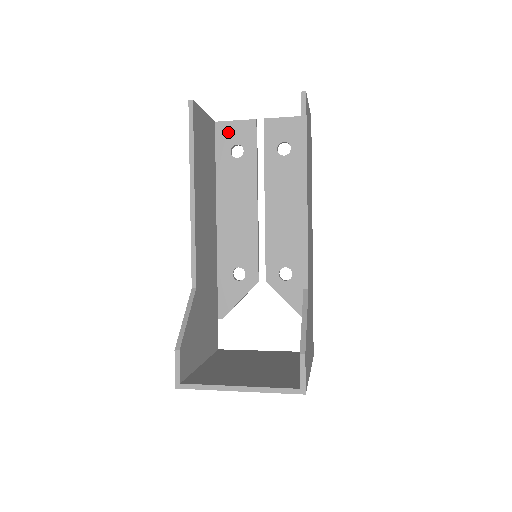
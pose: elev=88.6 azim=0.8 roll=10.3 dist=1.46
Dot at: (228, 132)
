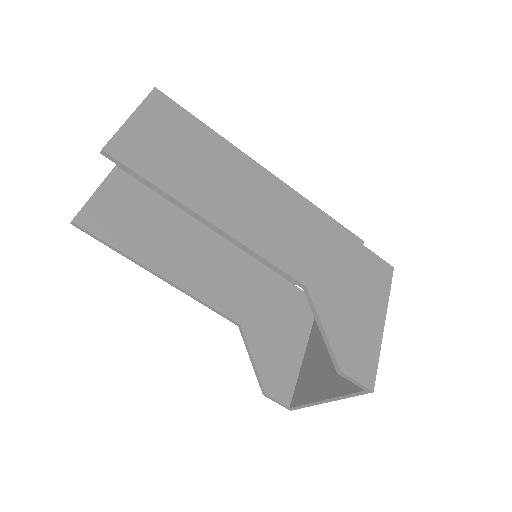
Dot at: occluded
